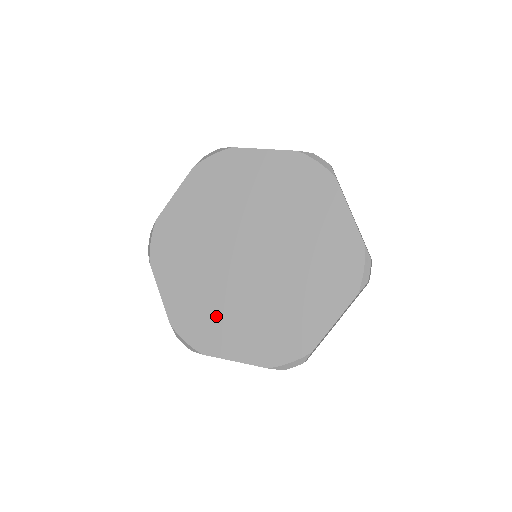
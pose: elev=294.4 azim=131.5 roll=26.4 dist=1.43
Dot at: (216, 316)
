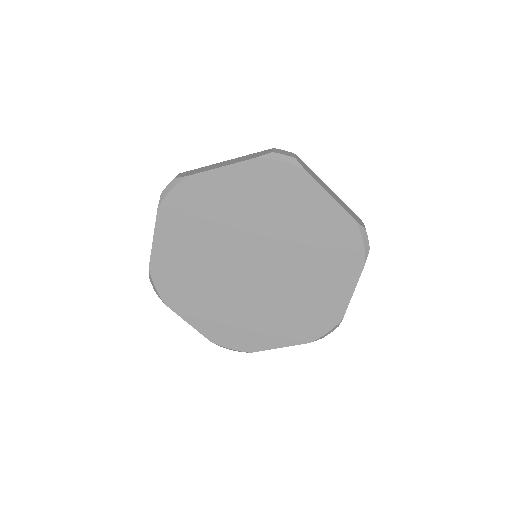
Dot at: (248, 323)
